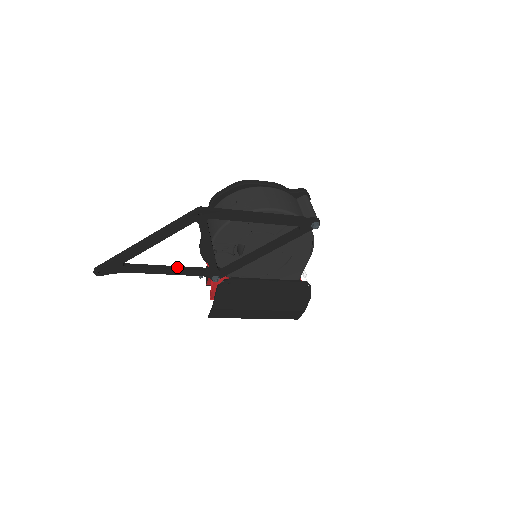
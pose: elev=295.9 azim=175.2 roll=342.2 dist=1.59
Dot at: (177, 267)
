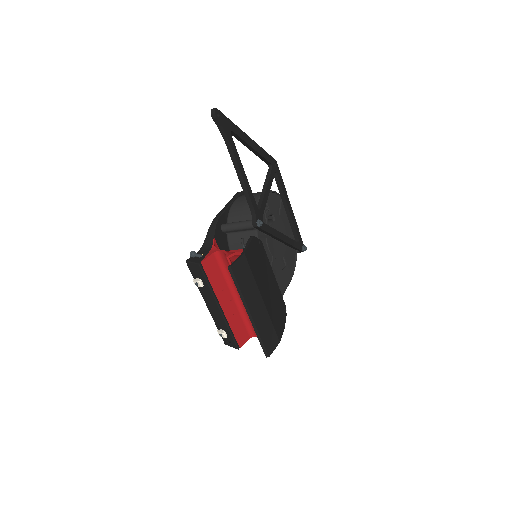
Dot at: (246, 183)
